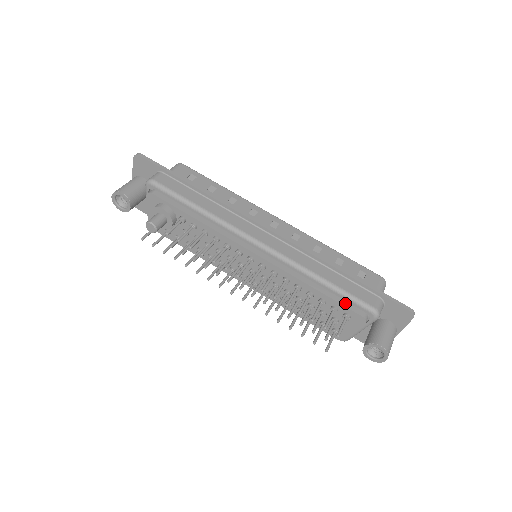
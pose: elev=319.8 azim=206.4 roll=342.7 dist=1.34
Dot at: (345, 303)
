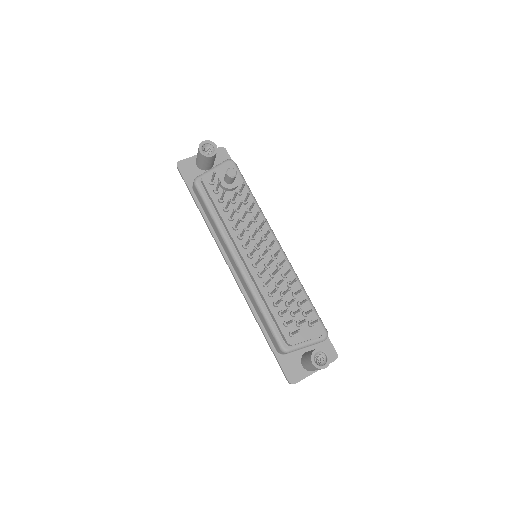
Dot at: (313, 315)
